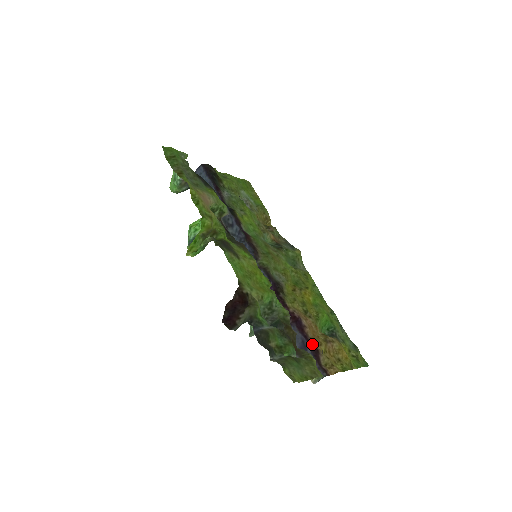
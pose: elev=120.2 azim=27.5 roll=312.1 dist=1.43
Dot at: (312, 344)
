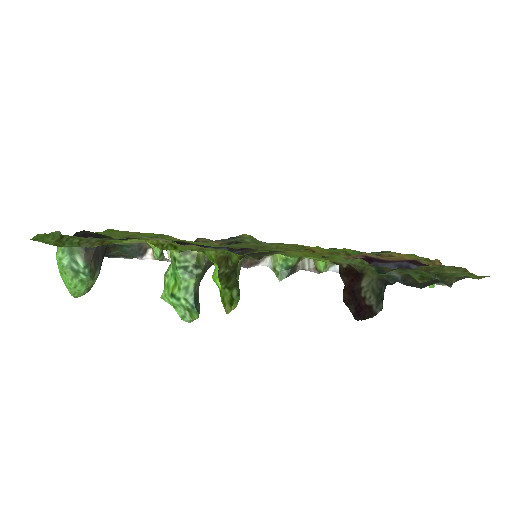
Dot at: (405, 261)
